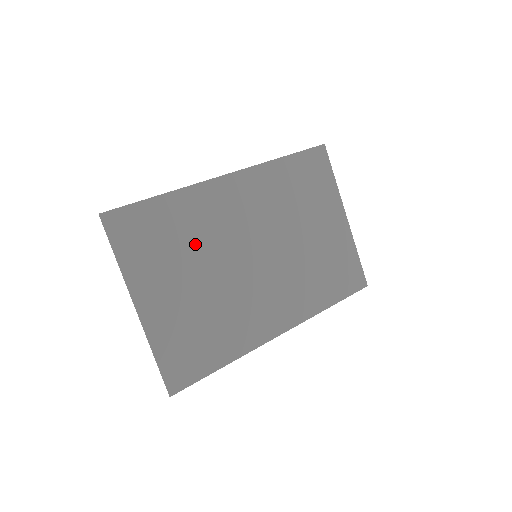
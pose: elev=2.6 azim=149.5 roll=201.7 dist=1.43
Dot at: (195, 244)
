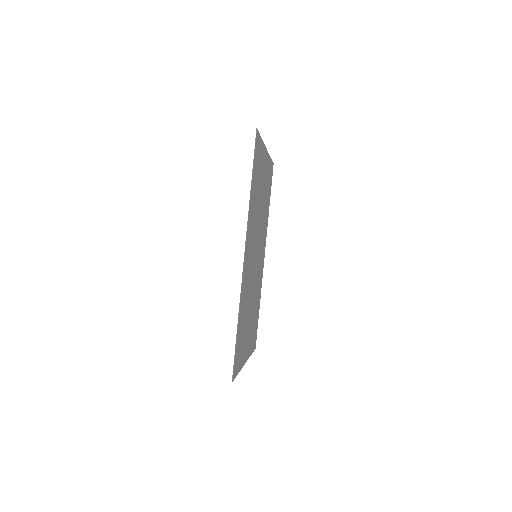
Dot at: (247, 306)
